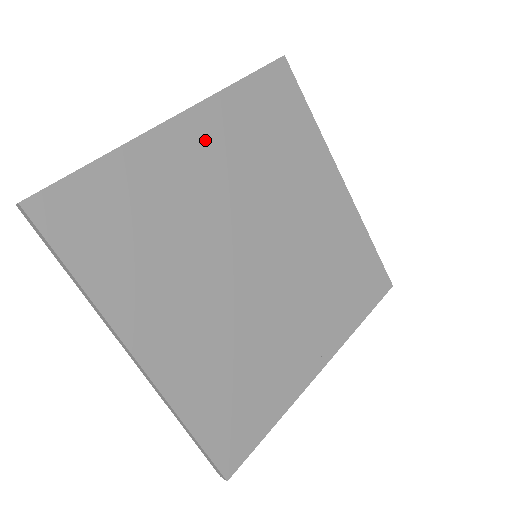
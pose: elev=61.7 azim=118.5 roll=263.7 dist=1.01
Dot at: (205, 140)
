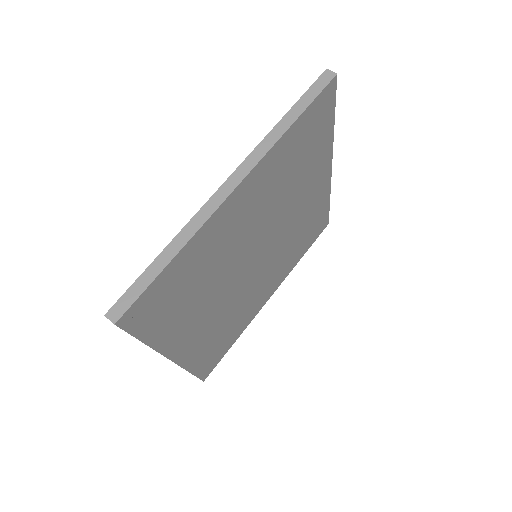
Dot at: (251, 194)
